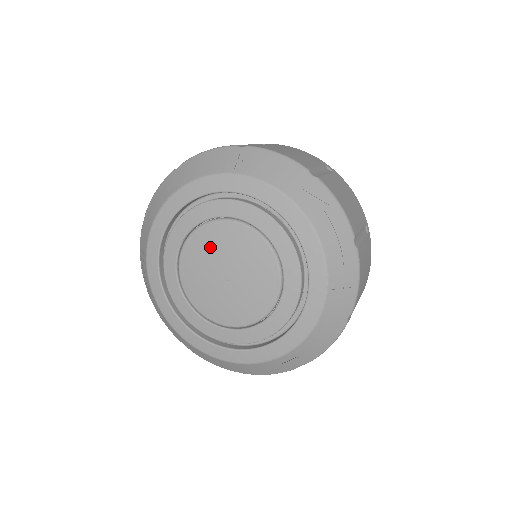
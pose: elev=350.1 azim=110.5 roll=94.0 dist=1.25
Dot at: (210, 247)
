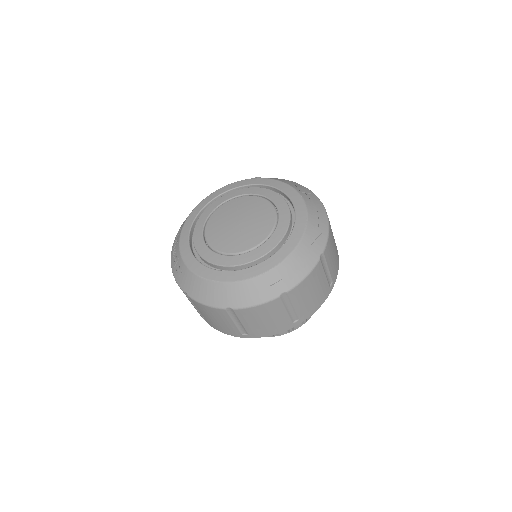
Dot at: (232, 209)
